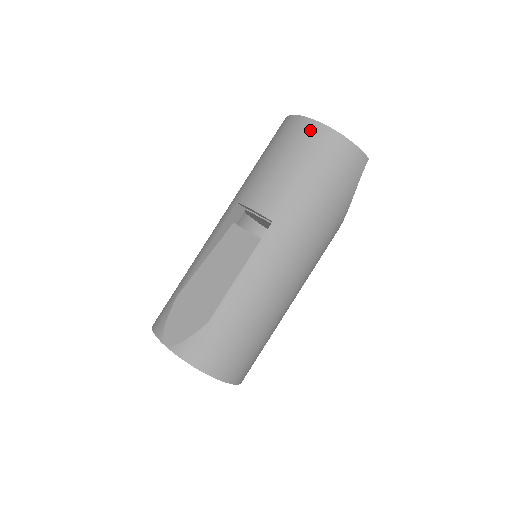
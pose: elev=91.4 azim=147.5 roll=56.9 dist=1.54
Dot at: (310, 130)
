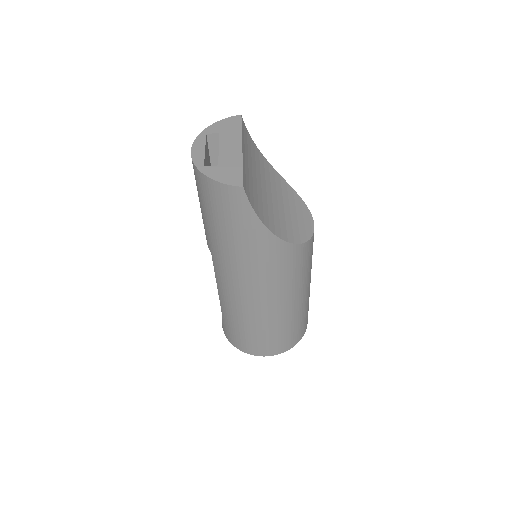
Dot at: occluded
